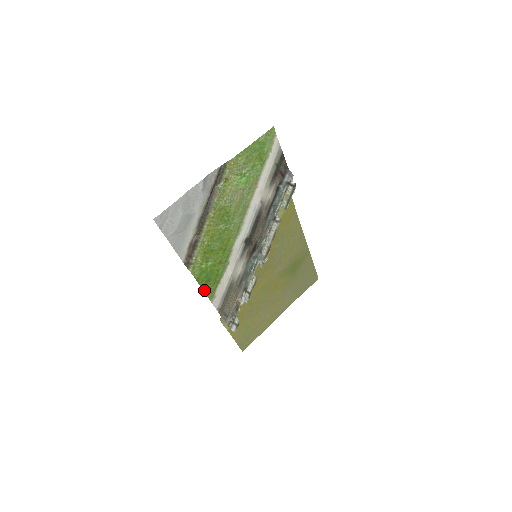
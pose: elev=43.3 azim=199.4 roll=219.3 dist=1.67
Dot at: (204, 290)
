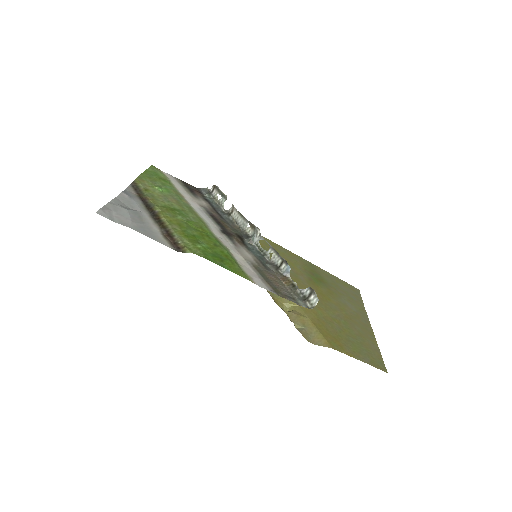
Dot at: occluded
